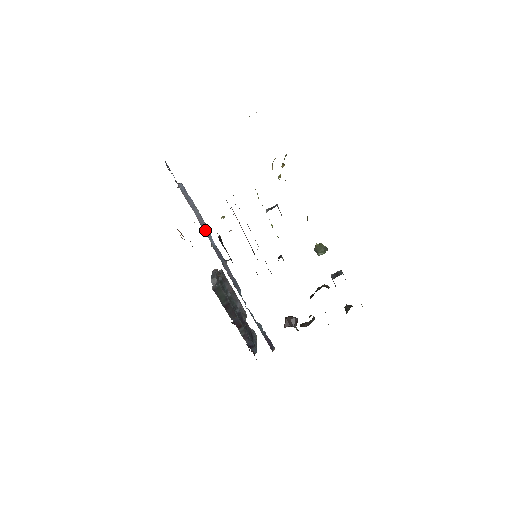
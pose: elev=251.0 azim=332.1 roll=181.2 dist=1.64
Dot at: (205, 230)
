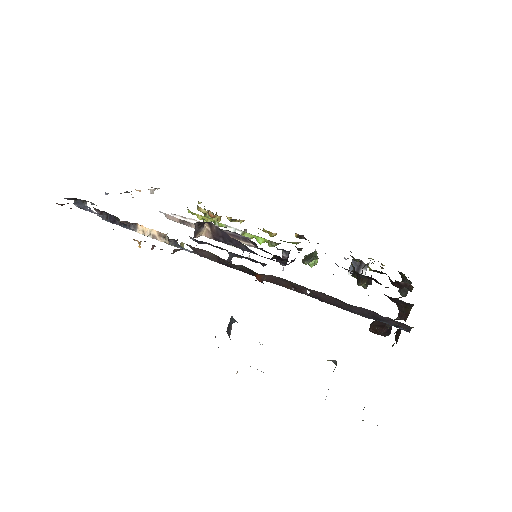
Dot at: occluded
